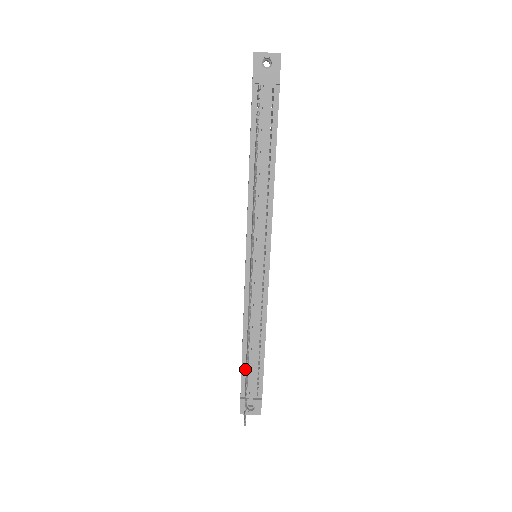
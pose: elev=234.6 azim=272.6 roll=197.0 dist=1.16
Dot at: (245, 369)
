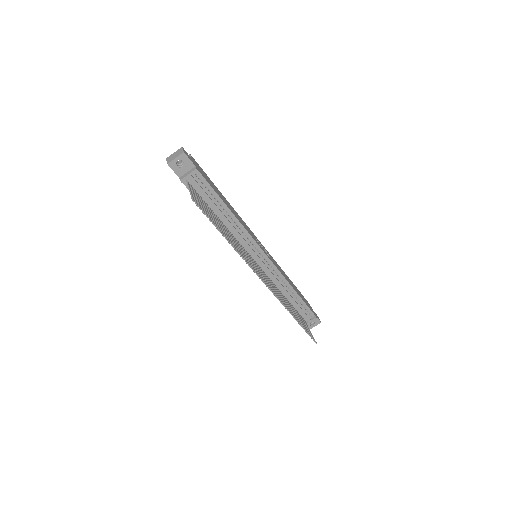
Dot at: occluded
